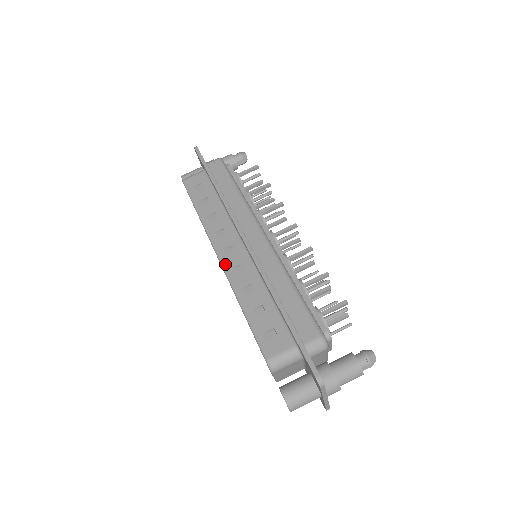
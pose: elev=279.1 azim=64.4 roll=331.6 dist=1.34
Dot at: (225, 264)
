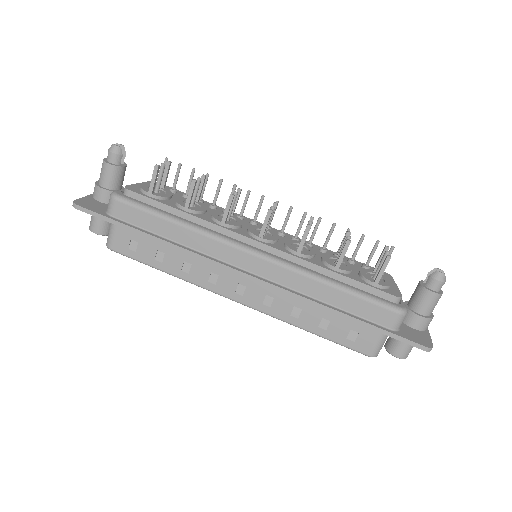
Dot at: (252, 305)
